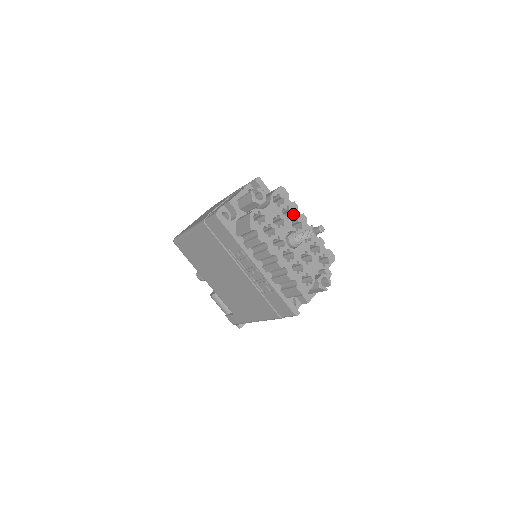
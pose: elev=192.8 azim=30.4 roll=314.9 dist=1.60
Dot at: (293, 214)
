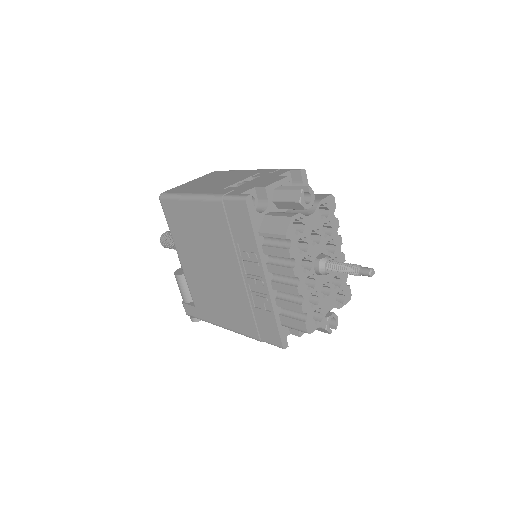
Dot at: (332, 233)
